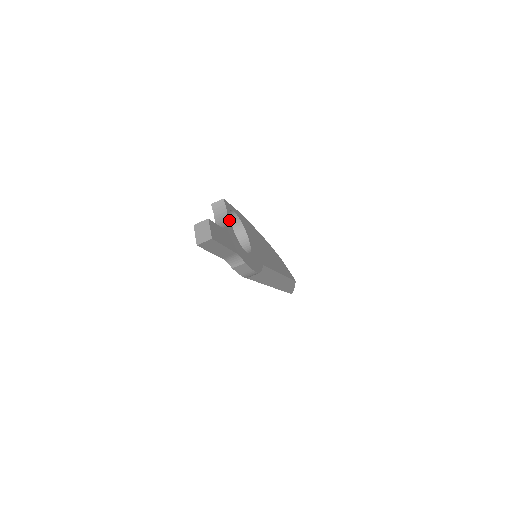
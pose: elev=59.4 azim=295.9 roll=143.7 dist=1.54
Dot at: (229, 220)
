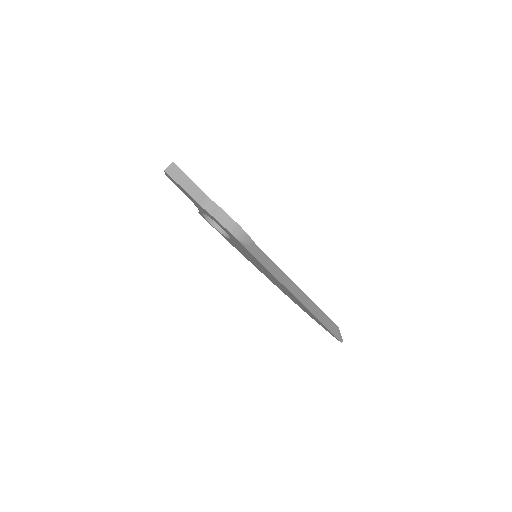
Dot at: occluded
